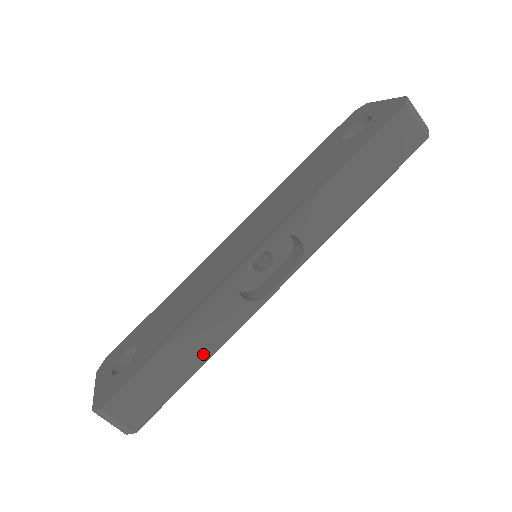
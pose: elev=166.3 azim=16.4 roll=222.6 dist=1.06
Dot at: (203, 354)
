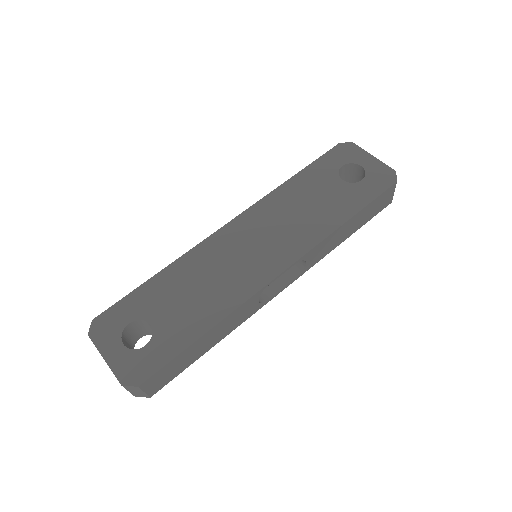
Dot at: (217, 340)
